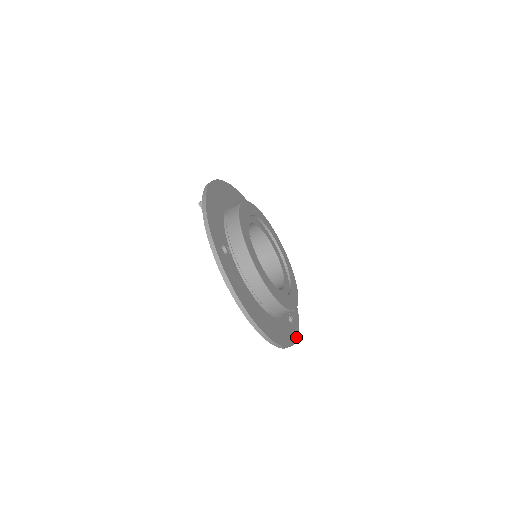
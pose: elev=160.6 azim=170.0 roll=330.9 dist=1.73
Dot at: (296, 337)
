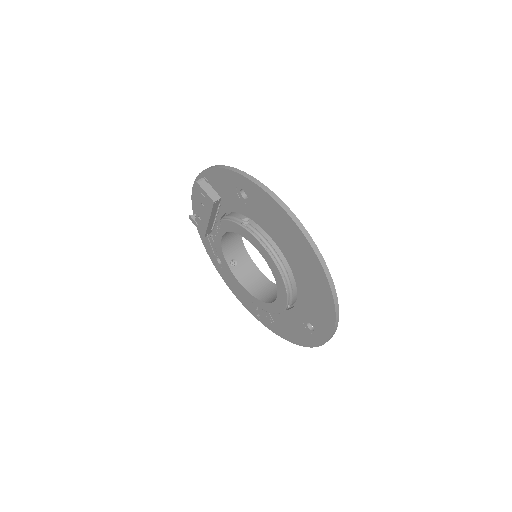
Dot at: occluded
